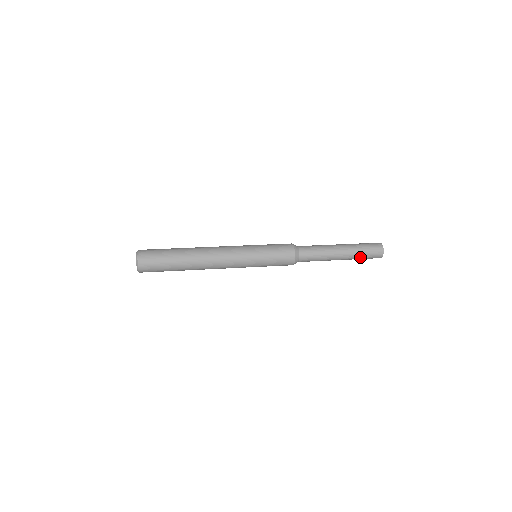
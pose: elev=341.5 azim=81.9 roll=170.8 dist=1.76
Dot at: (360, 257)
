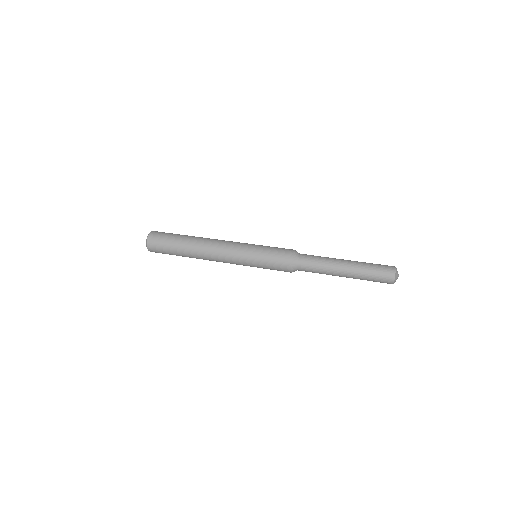
Dot at: occluded
